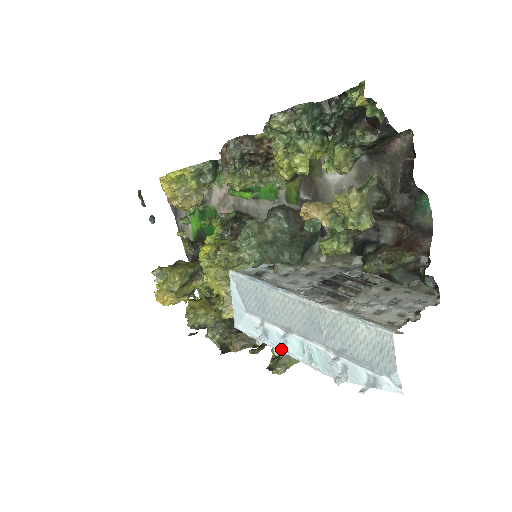
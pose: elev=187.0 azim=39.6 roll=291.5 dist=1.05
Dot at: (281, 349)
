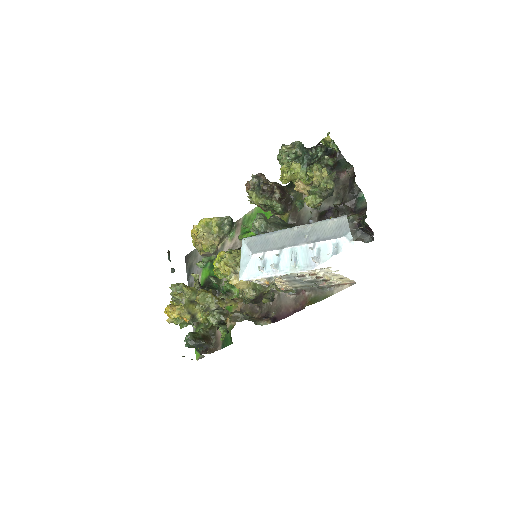
Dot at: (275, 266)
